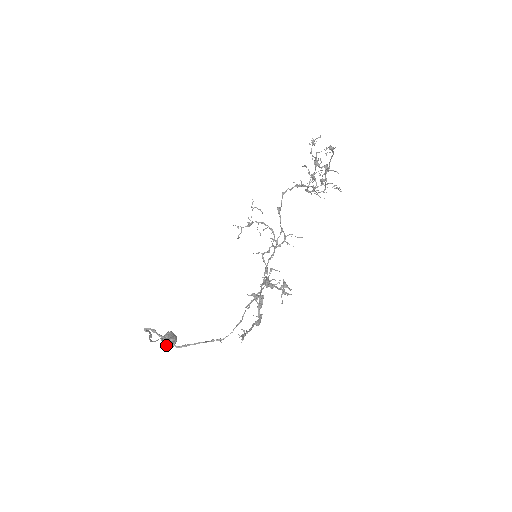
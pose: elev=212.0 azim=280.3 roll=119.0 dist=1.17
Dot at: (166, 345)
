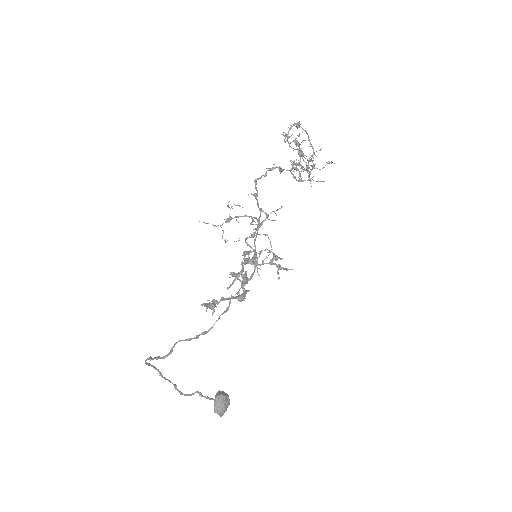
Dot at: (216, 406)
